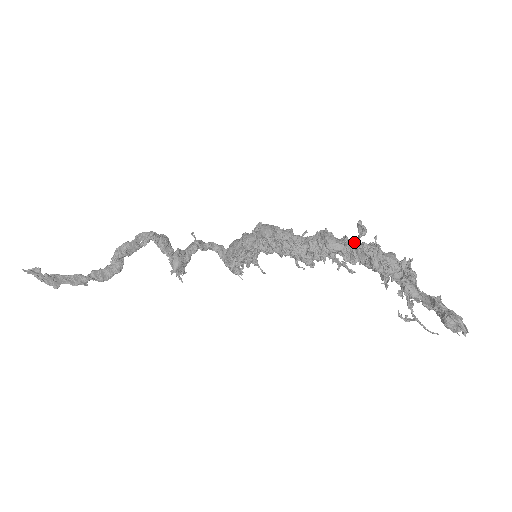
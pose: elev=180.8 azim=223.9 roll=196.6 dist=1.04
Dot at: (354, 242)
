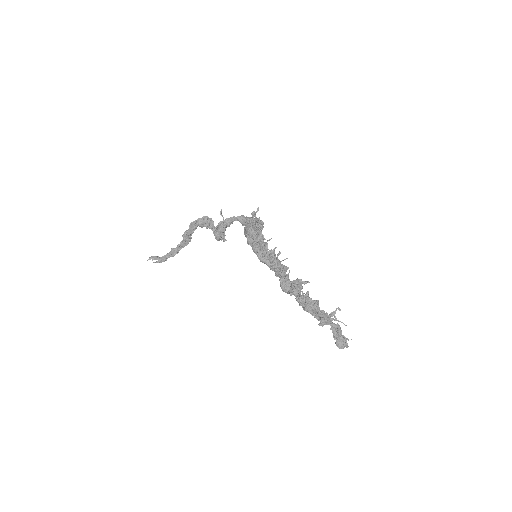
Dot at: occluded
